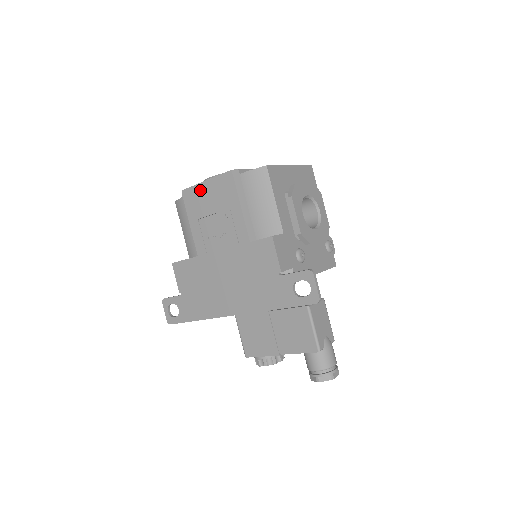
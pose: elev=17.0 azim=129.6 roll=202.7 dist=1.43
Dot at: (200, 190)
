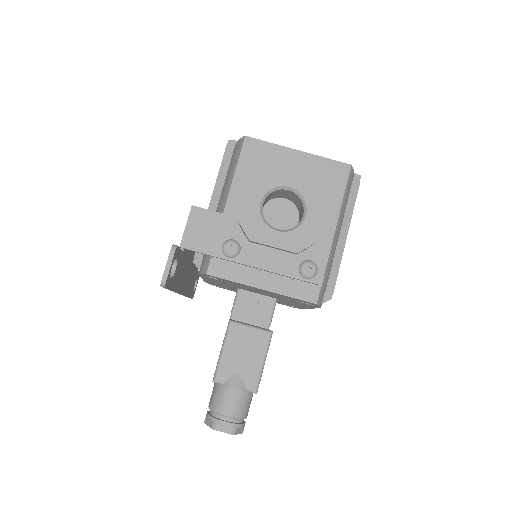
Dot at: occluded
